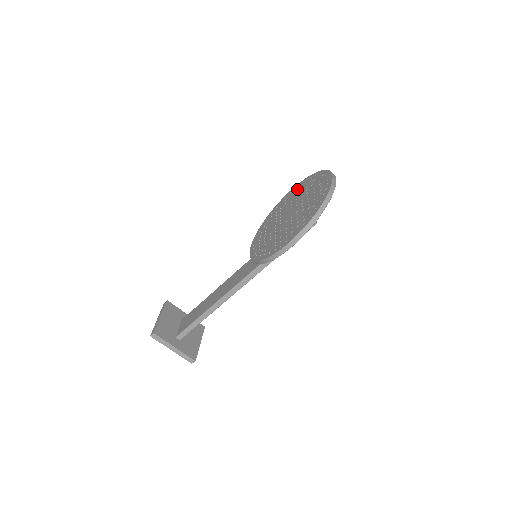
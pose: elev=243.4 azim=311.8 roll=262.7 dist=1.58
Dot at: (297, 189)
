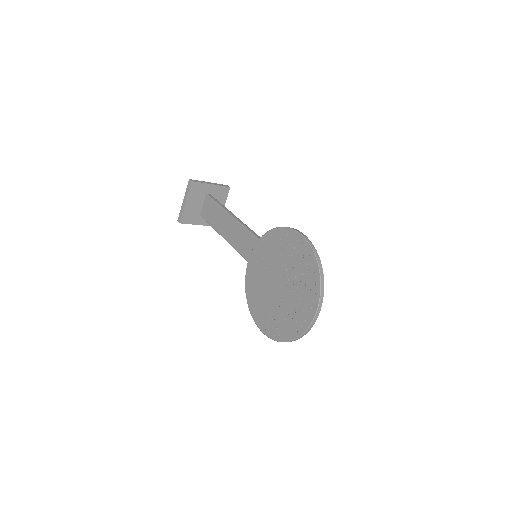
Dot at: (300, 253)
